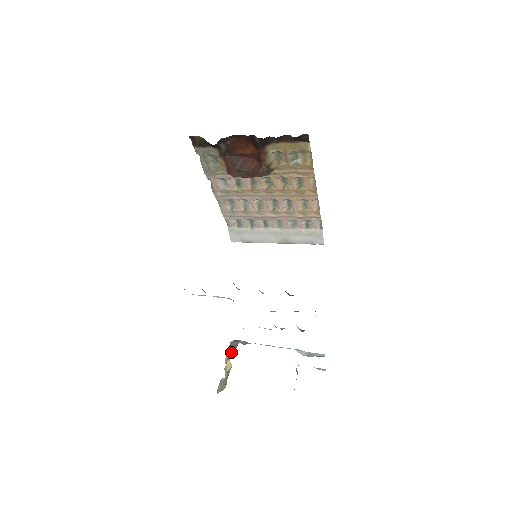
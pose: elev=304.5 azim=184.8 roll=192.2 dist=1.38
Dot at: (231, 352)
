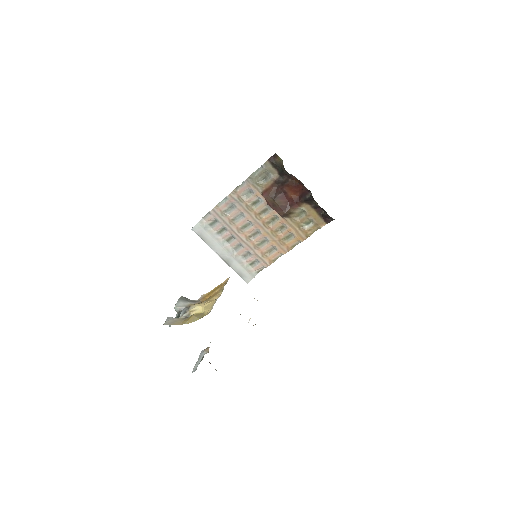
Dot at: (188, 303)
